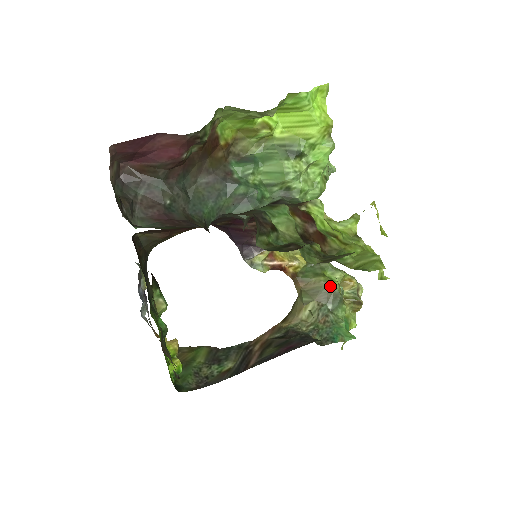
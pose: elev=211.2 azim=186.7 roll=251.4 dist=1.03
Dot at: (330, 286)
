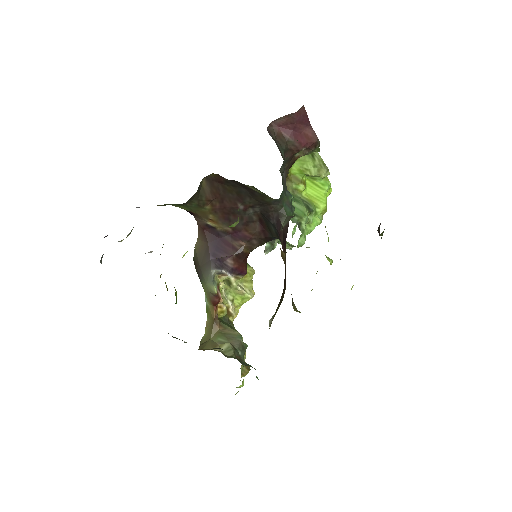
Dot at: occluded
